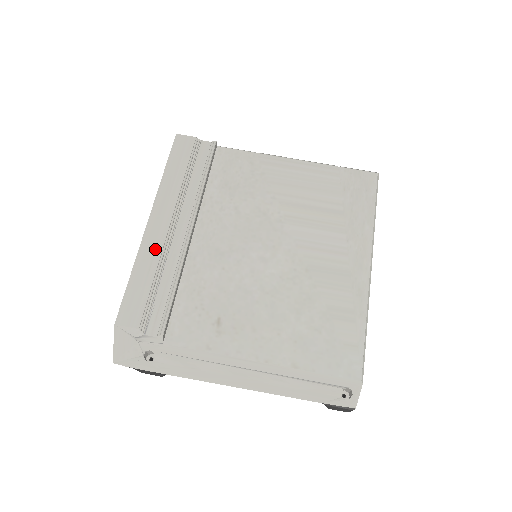
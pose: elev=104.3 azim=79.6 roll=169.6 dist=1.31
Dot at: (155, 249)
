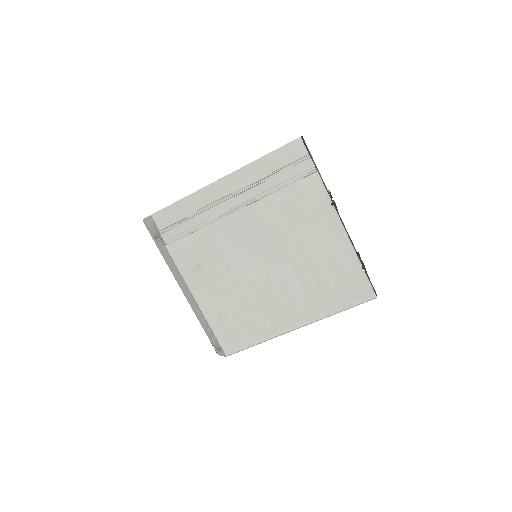
Dot at: (207, 199)
